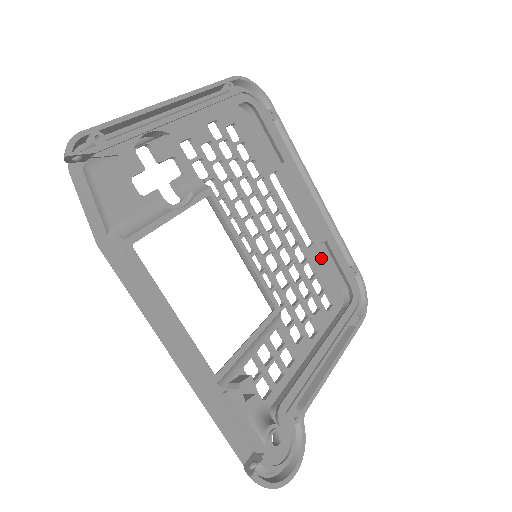
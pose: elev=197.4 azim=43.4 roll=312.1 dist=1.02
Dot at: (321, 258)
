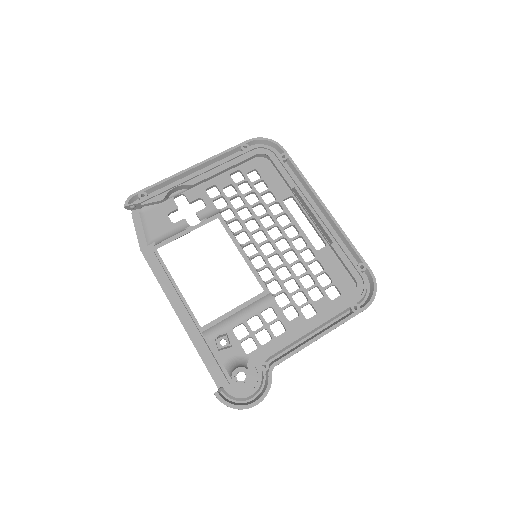
Dot at: (332, 258)
